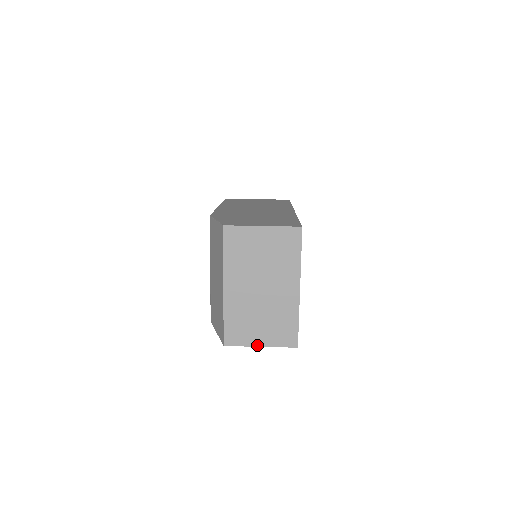
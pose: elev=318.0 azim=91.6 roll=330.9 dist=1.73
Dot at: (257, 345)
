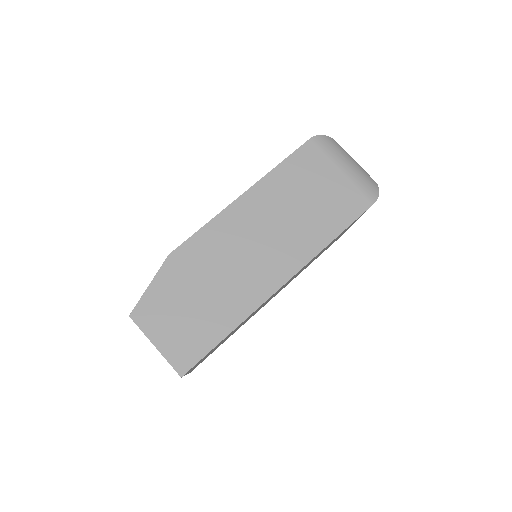
Dot at: occluded
